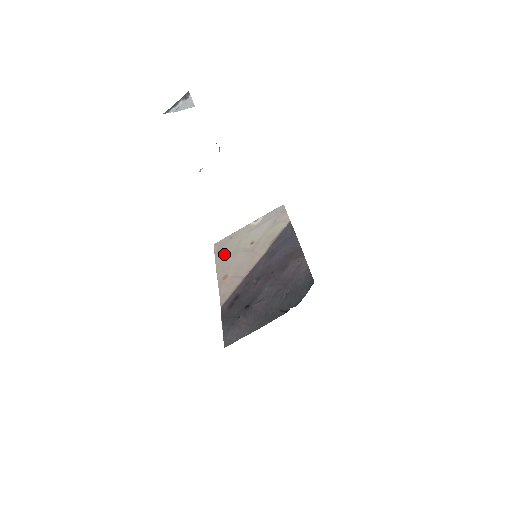
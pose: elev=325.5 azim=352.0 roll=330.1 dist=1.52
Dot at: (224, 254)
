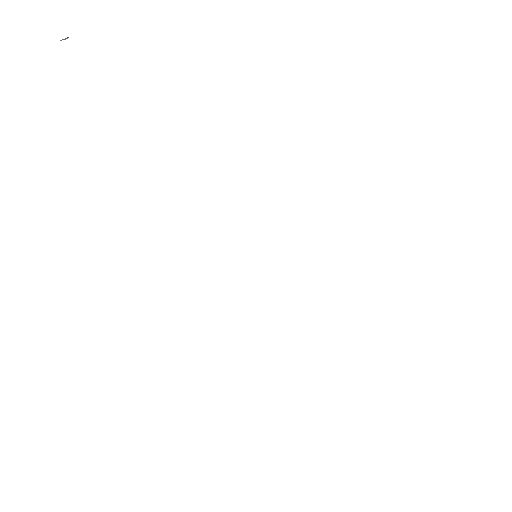
Dot at: occluded
